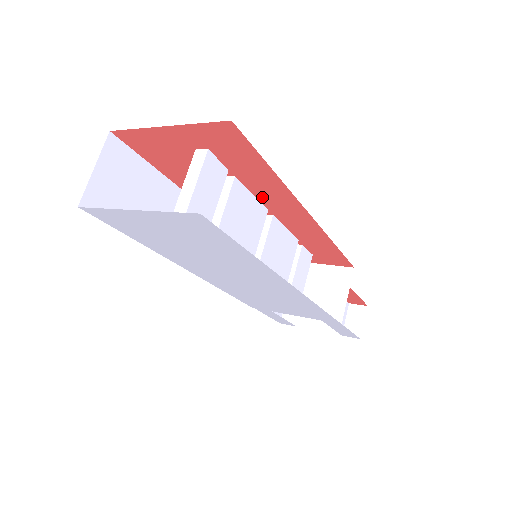
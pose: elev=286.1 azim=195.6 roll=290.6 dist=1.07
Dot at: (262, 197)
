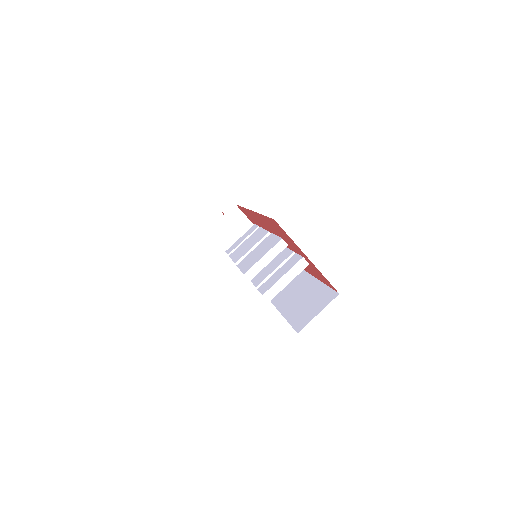
Dot at: occluded
